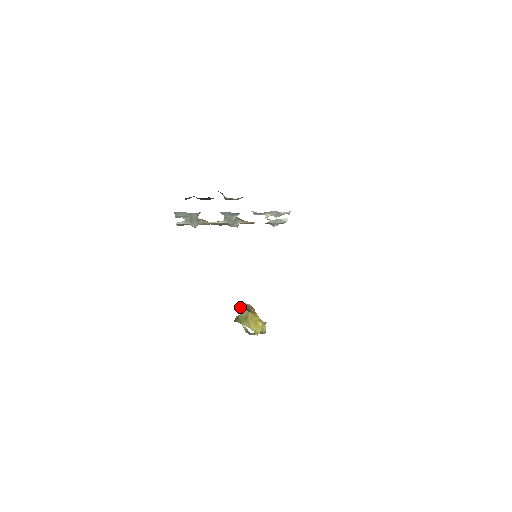
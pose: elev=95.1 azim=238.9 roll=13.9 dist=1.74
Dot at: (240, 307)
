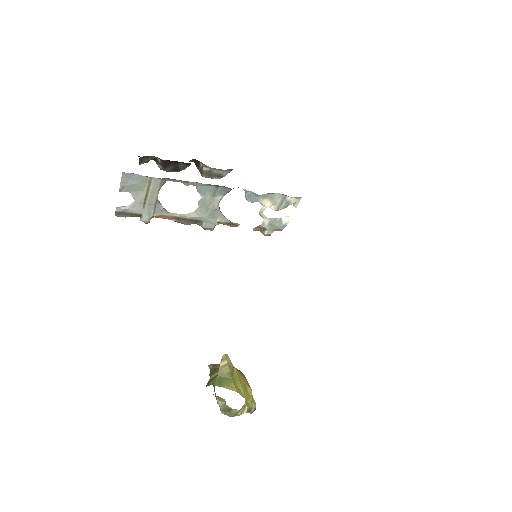
Dot at: occluded
